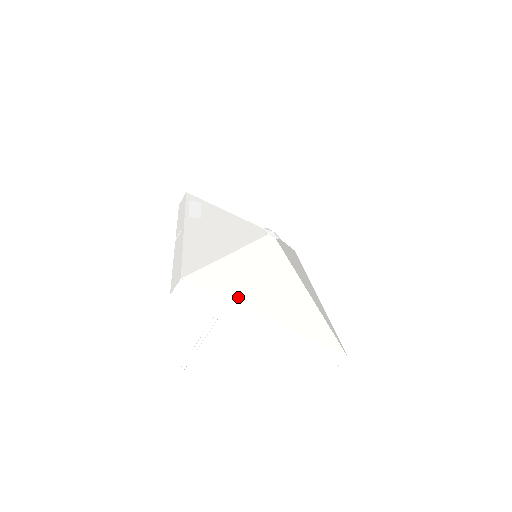
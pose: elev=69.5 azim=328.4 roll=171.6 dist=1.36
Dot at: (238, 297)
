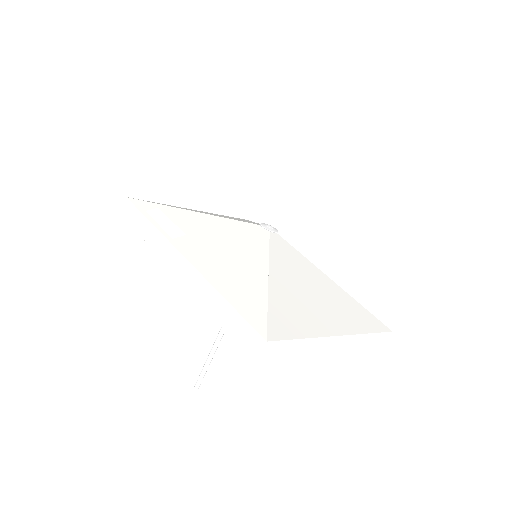
Dot at: (309, 328)
